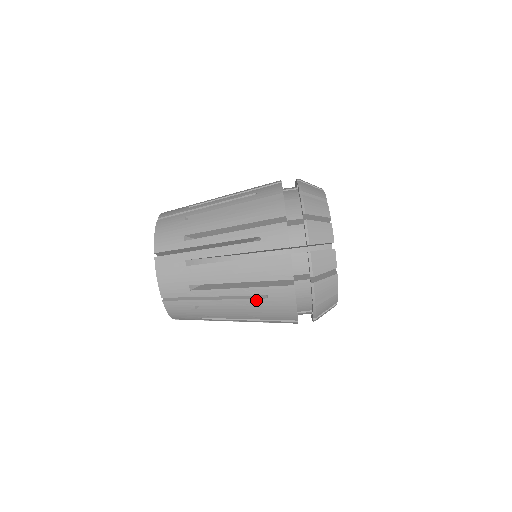
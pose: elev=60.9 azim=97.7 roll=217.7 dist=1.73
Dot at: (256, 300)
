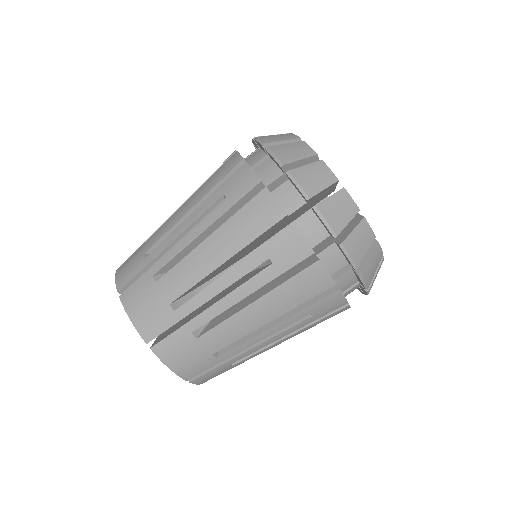
Dot at: (214, 211)
